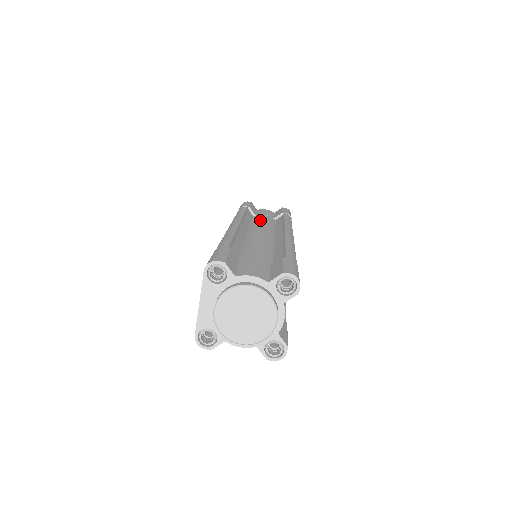
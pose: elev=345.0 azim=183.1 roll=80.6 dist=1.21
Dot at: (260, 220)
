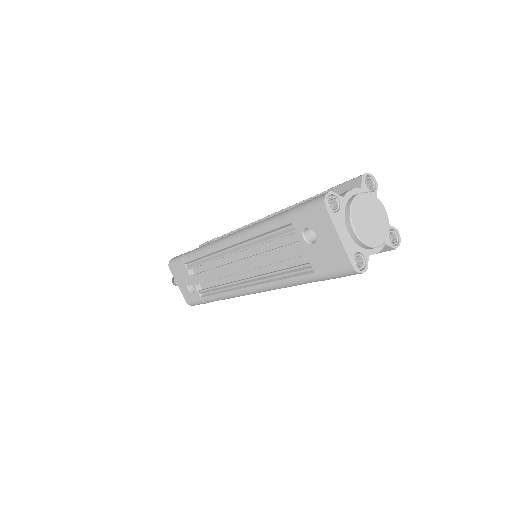
Dot at: occluded
